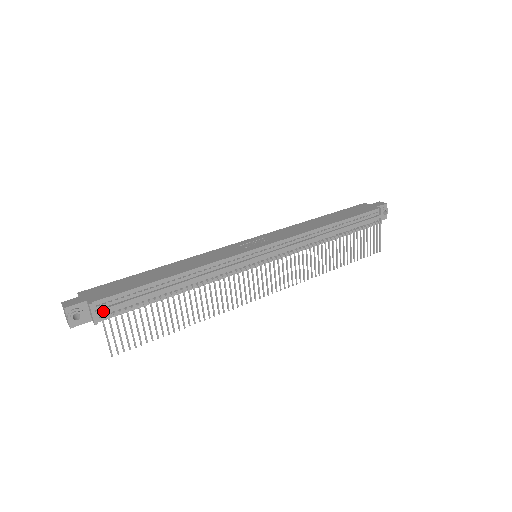
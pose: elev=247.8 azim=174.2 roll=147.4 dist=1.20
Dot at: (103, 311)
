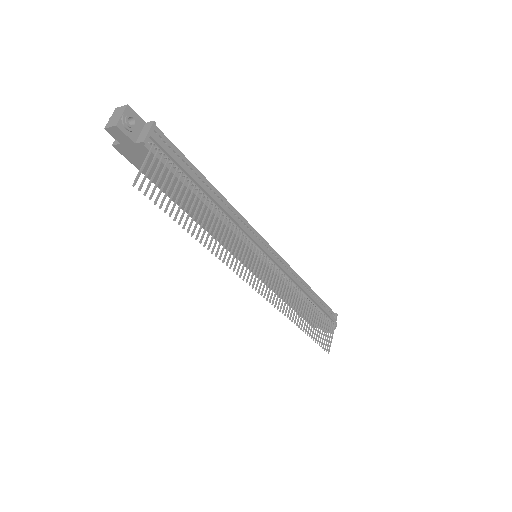
Dot at: (157, 140)
